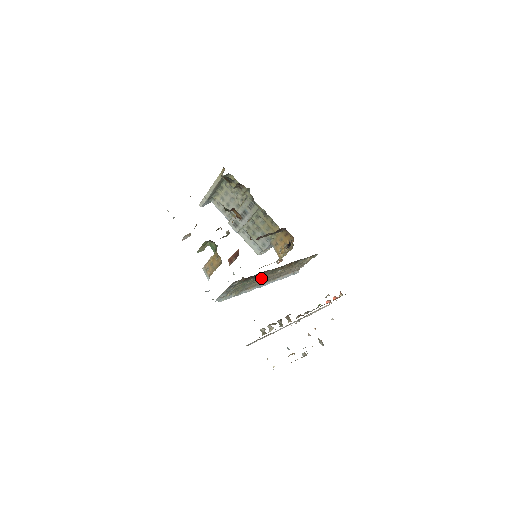
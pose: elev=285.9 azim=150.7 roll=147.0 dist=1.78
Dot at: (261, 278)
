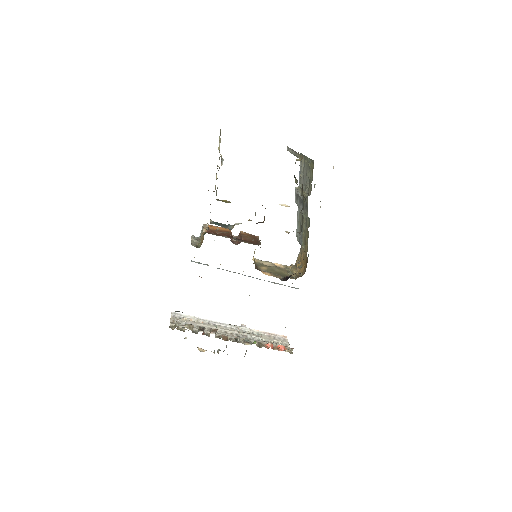
Dot at: occluded
